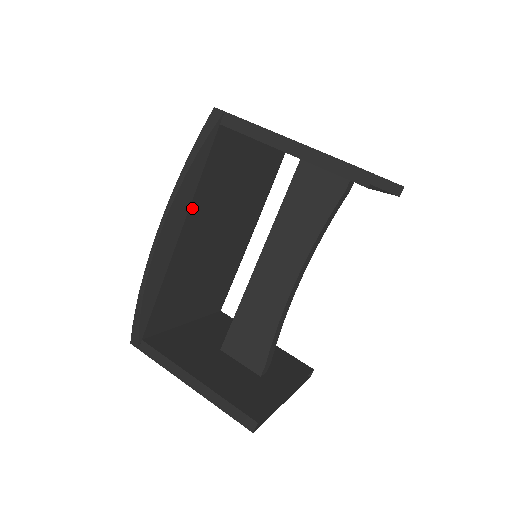
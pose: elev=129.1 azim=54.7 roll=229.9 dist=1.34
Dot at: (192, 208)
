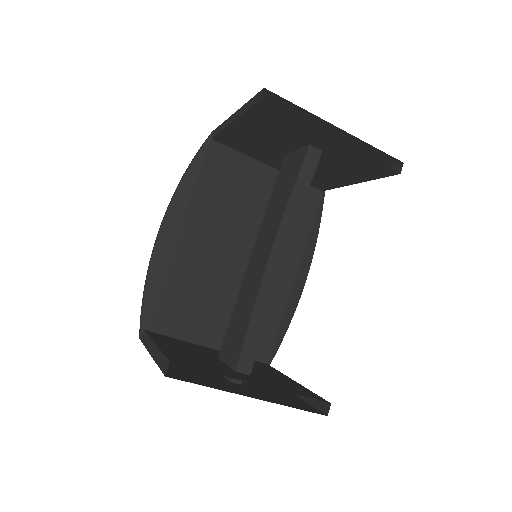
Dot at: (192, 206)
